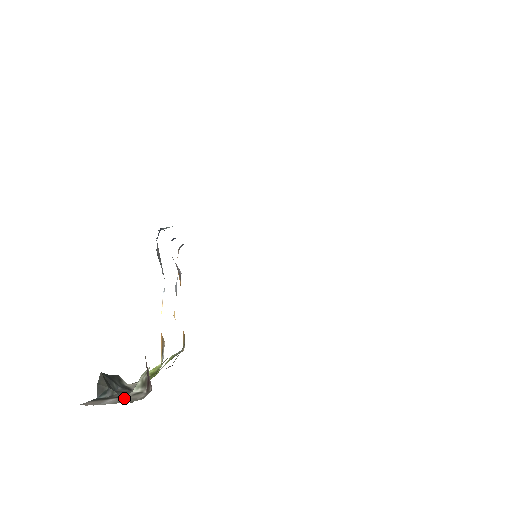
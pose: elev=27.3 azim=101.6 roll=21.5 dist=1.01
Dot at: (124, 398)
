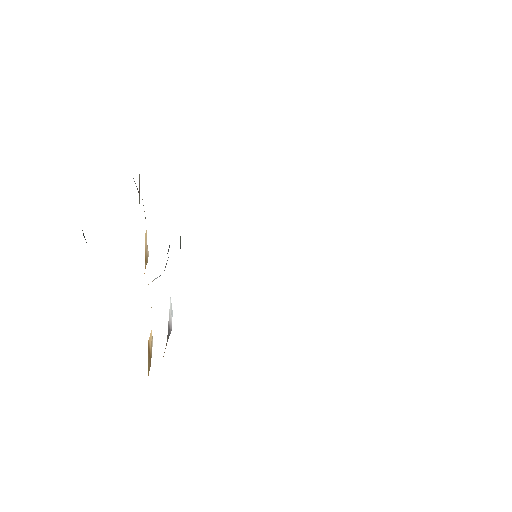
Dot at: occluded
